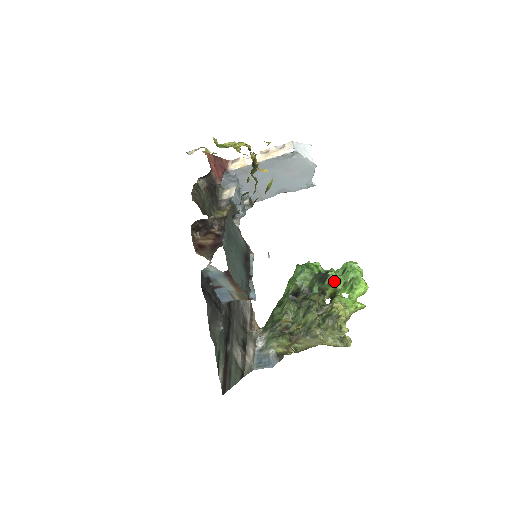
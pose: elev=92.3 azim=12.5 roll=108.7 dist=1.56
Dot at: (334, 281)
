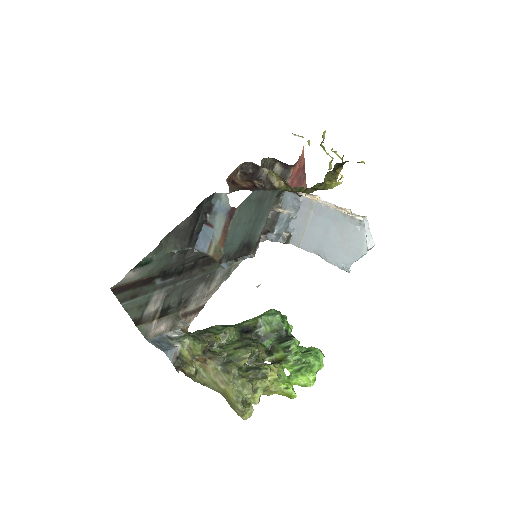
Dot at: (291, 349)
